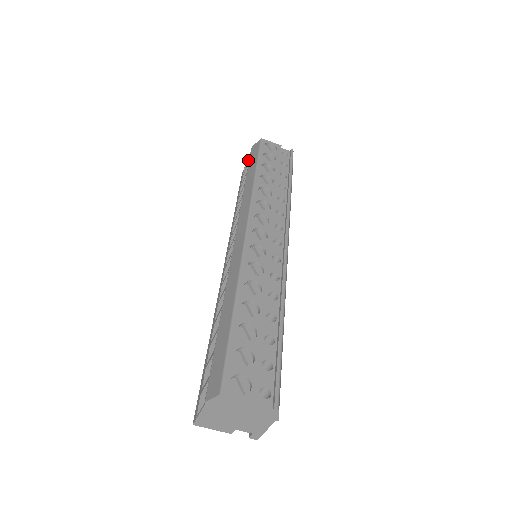
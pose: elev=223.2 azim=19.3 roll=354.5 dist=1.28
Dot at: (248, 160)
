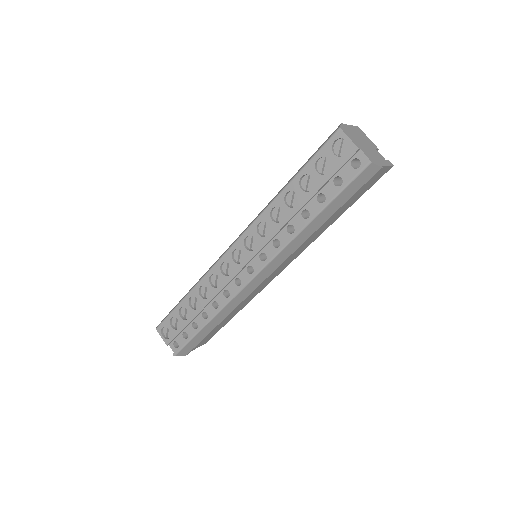
Dot at: occluded
